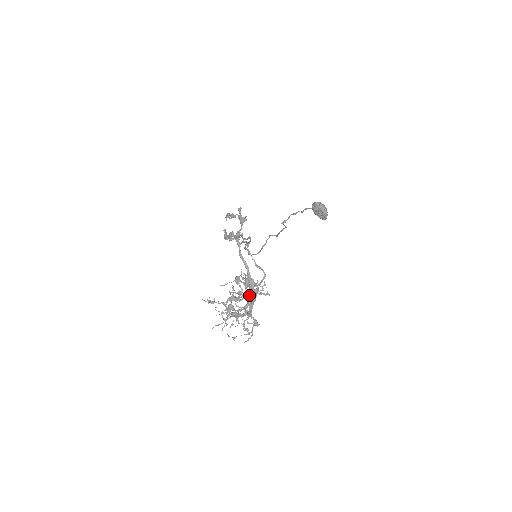
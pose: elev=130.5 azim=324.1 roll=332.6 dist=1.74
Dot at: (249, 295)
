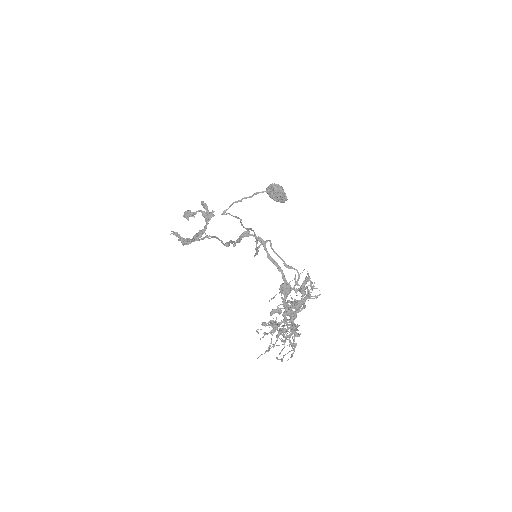
Dot at: (304, 302)
